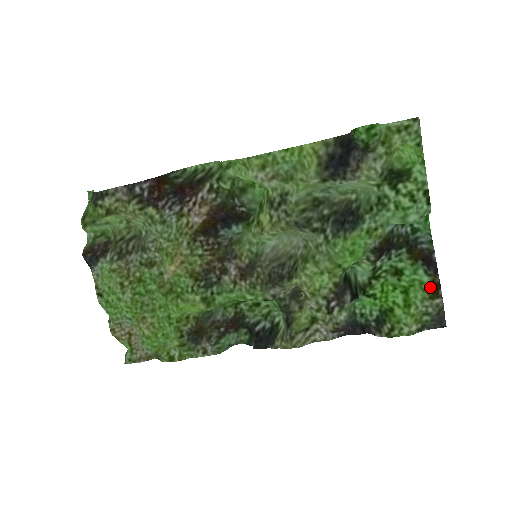
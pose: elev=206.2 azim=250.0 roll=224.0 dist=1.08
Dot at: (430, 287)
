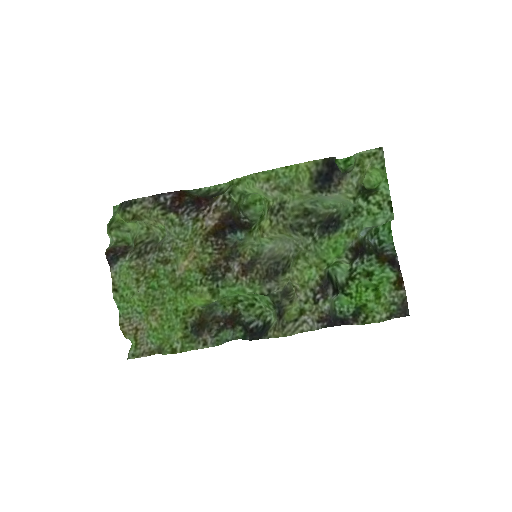
Dot at: (395, 280)
